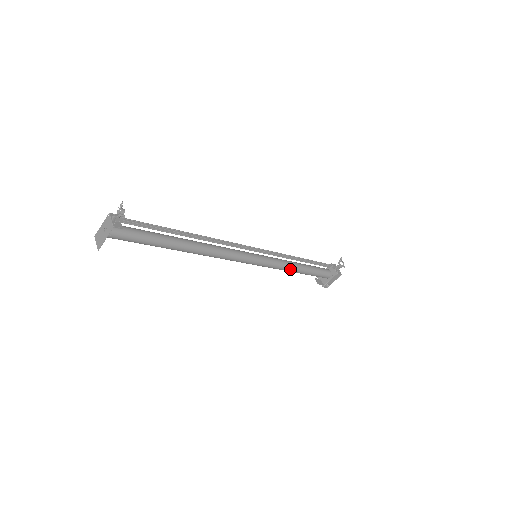
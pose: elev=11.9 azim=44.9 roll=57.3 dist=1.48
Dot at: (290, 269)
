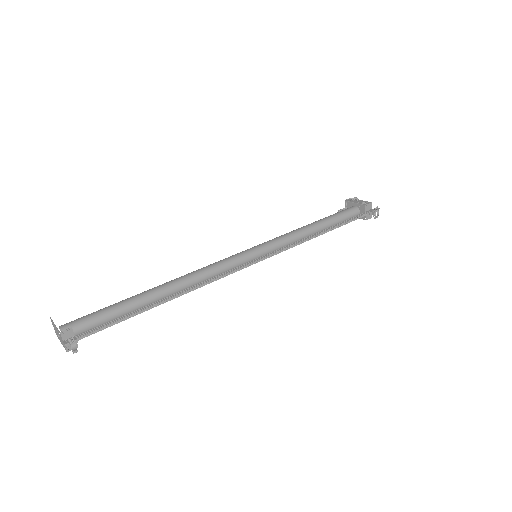
Dot at: occluded
